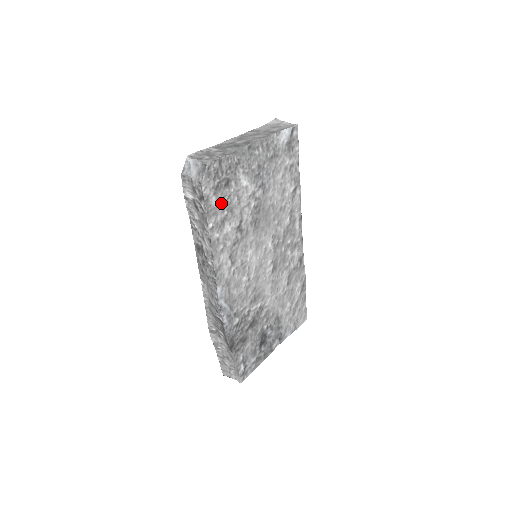
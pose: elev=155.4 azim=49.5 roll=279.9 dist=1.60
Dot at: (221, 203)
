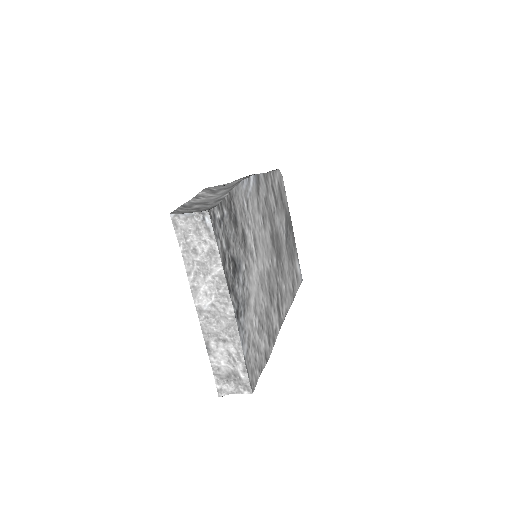
Dot at: (277, 188)
